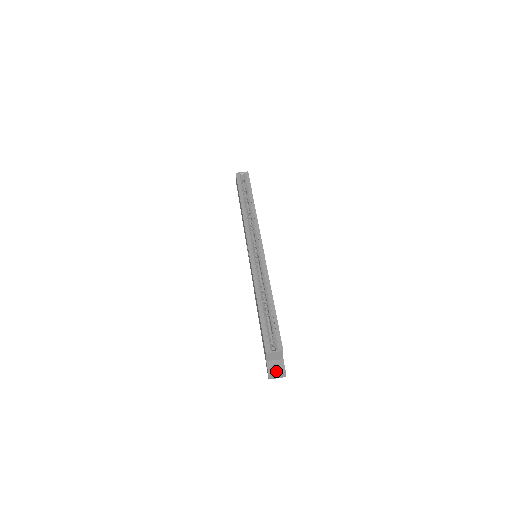
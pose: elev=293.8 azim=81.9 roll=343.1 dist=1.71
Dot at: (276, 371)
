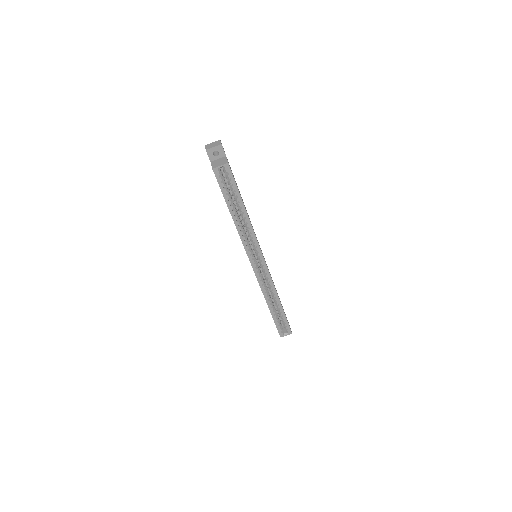
Dot at: occluded
